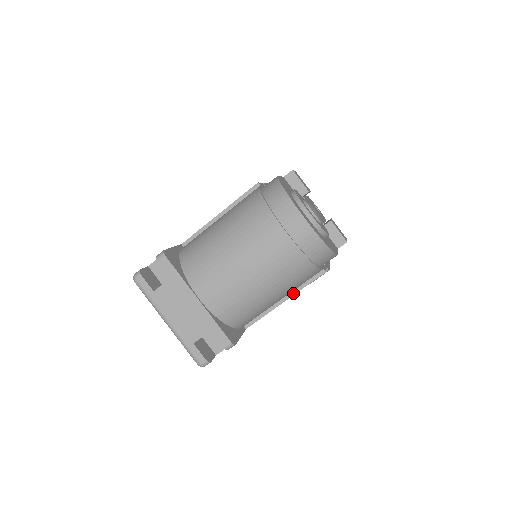
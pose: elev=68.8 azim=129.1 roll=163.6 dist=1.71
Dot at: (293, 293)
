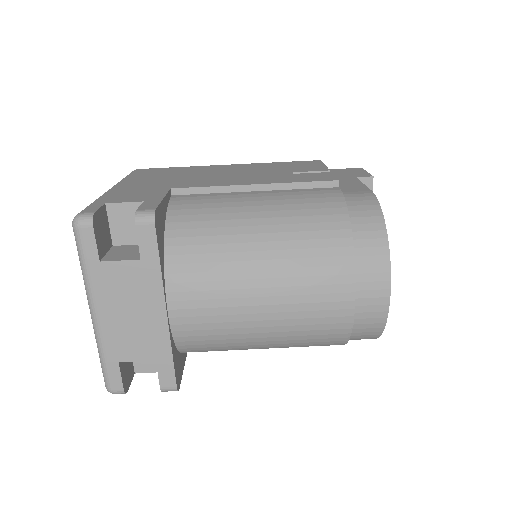
Dot at: occluded
